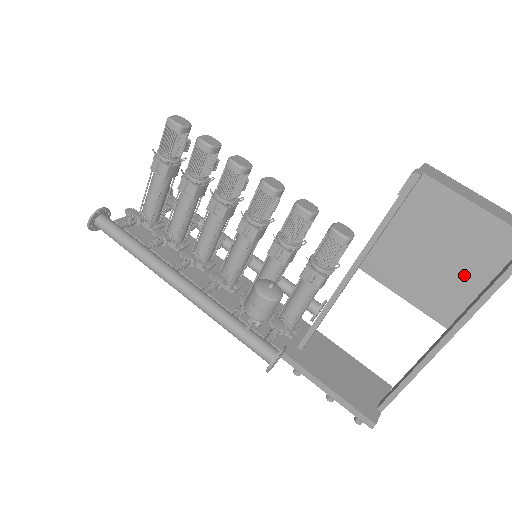
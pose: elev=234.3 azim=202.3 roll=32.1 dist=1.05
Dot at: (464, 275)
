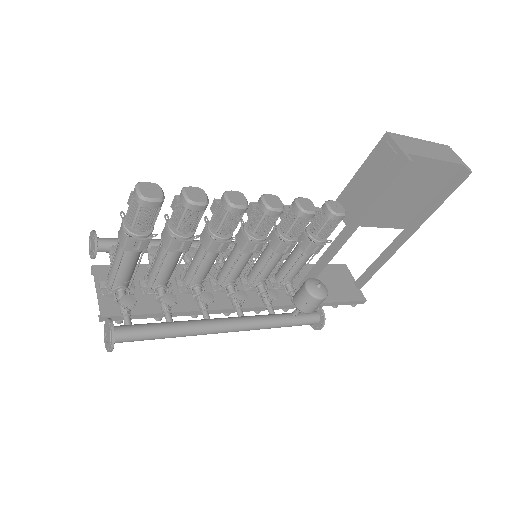
Dot at: (421, 199)
